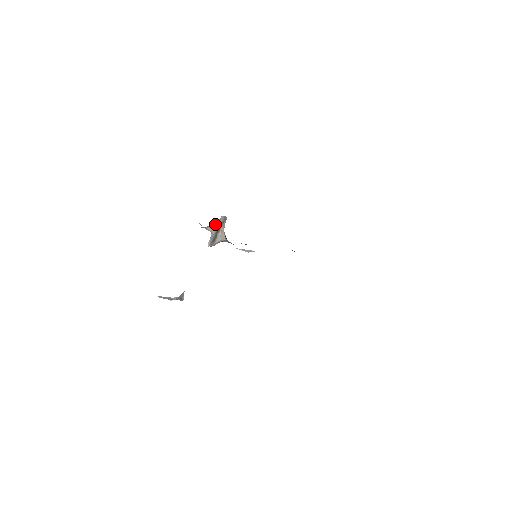
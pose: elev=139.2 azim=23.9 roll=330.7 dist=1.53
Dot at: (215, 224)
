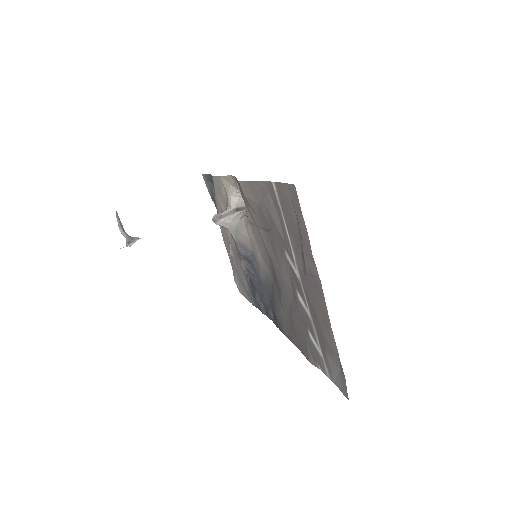
Dot at: (242, 200)
